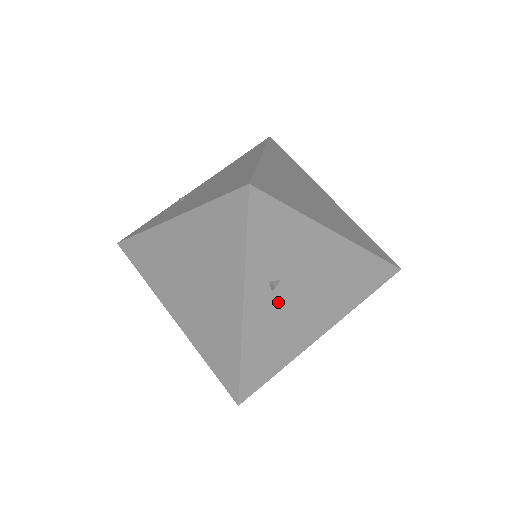
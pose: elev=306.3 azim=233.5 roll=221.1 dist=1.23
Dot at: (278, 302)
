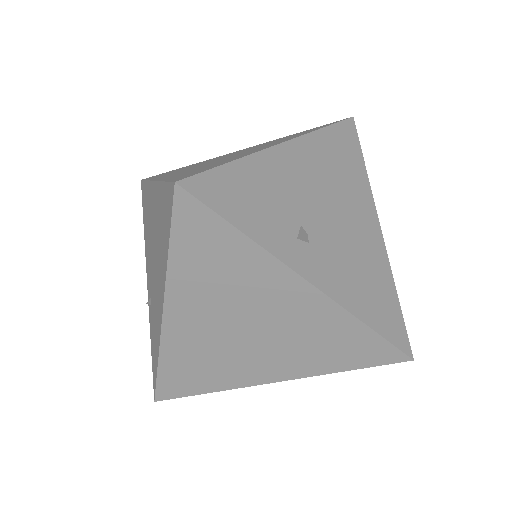
Dot at: (323, 245)
